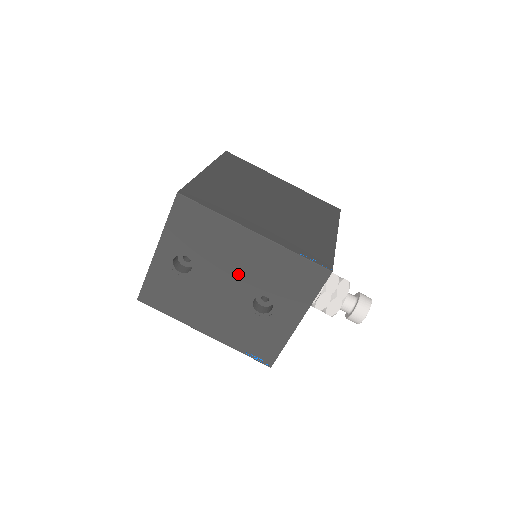
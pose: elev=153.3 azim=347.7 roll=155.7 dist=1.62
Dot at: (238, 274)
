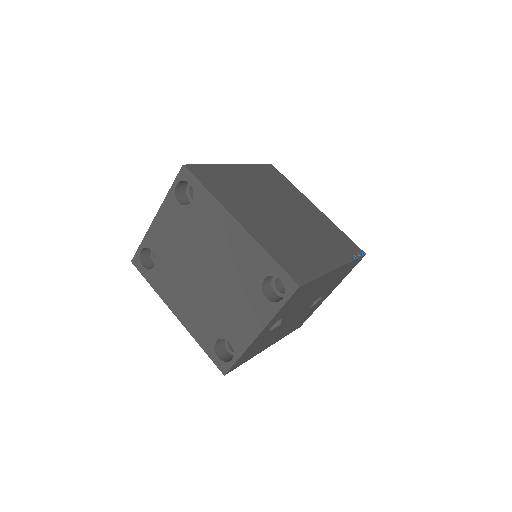
Dot at: (311, 299)
